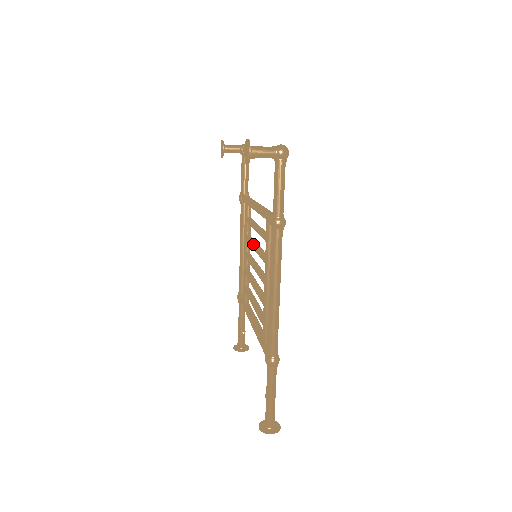
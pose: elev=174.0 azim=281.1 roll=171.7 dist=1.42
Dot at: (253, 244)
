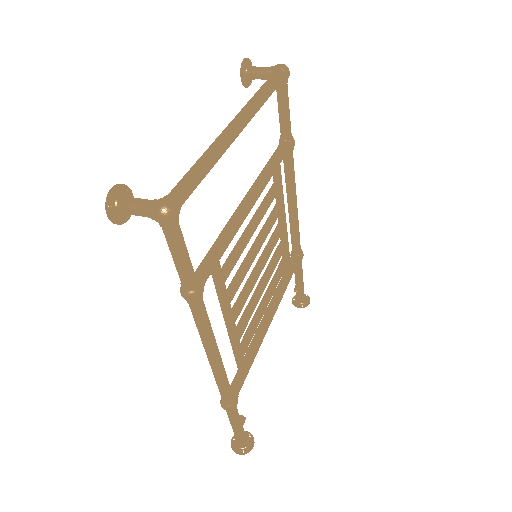
Dot at: (255, 239)
